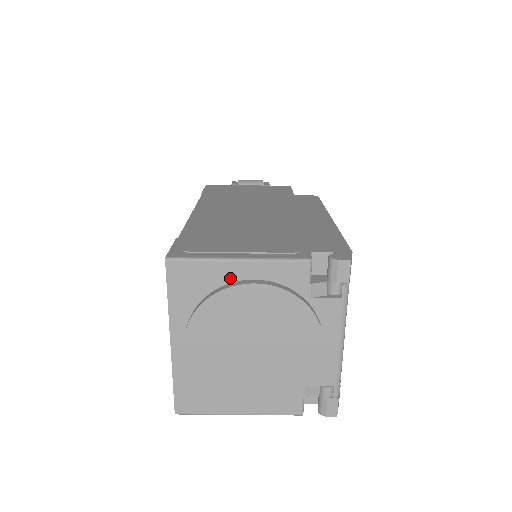
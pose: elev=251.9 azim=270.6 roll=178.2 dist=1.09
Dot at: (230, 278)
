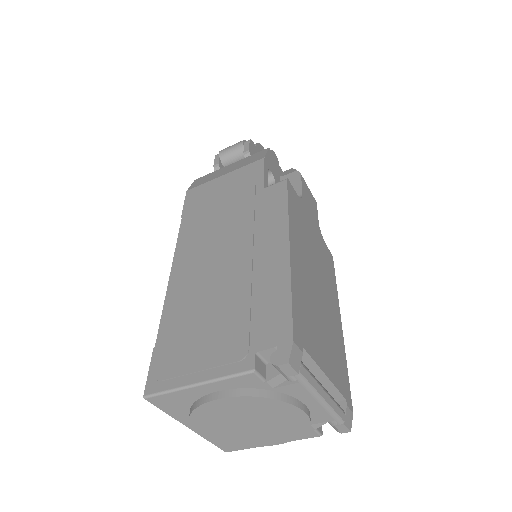
Dot at: (199, 395)
